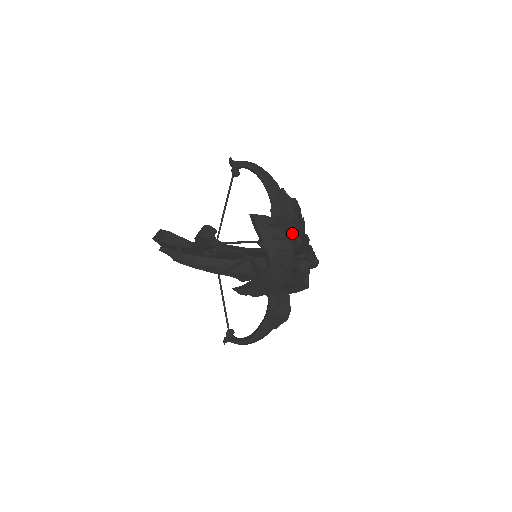
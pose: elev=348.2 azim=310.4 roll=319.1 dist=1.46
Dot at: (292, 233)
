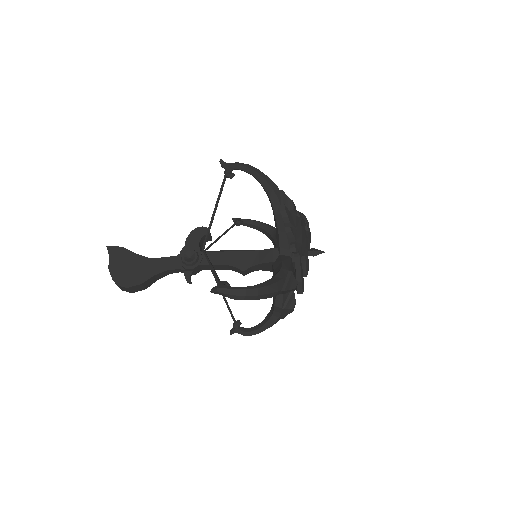
Dot at: occluded
